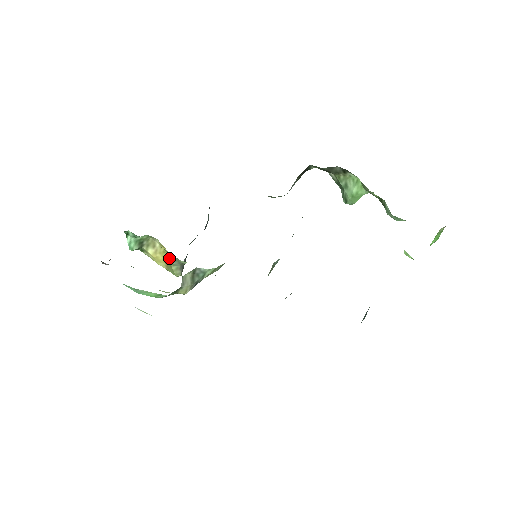
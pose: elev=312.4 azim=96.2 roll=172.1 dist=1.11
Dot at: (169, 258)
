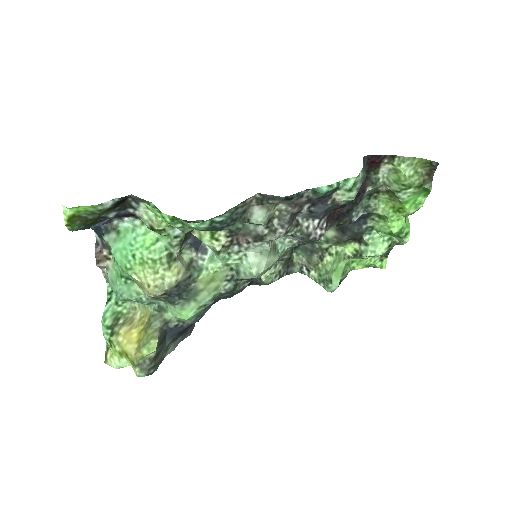
Dot at: (148, 321)
